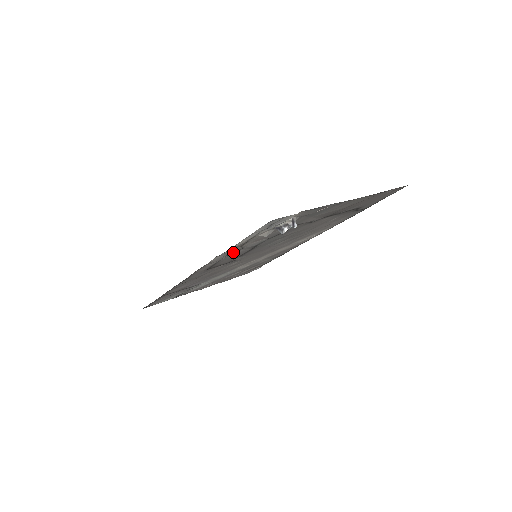
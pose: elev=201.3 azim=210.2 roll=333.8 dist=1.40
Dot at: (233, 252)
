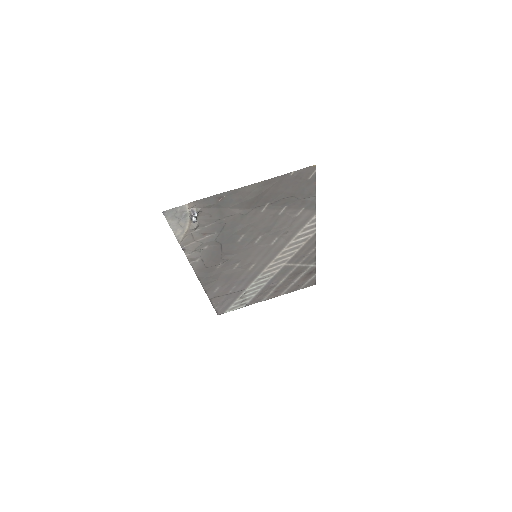
Dot at: (199, 247)
